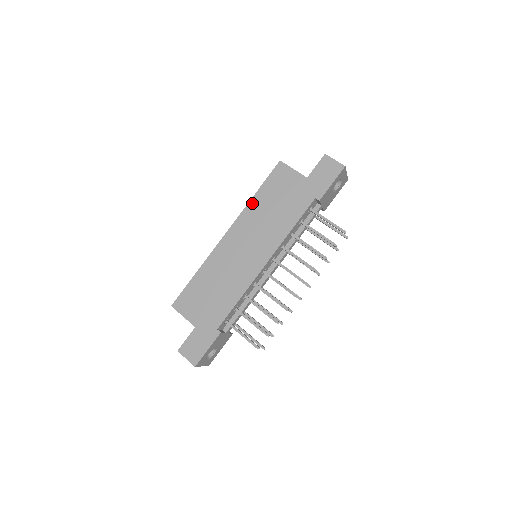
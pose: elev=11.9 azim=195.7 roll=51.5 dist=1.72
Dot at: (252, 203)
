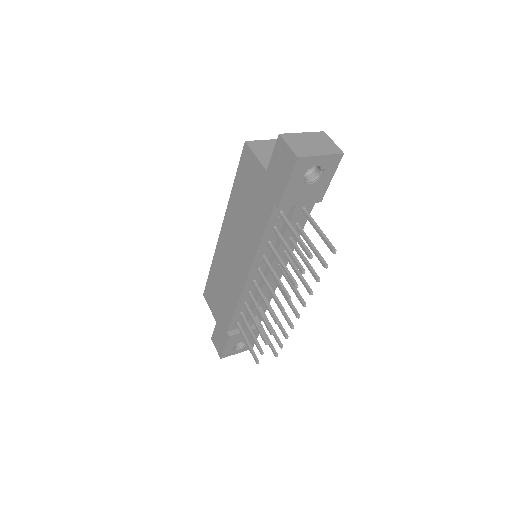
Dot at: (232, 198)
